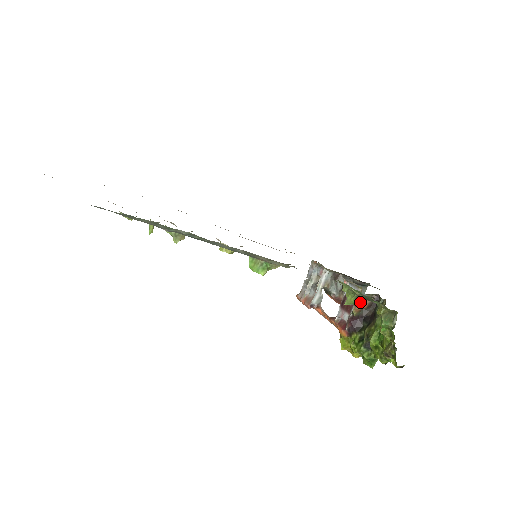
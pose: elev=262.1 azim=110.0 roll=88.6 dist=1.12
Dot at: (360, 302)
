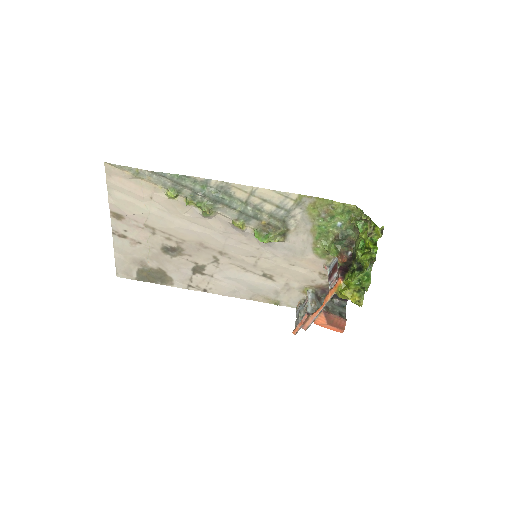
Dot at: (340, 256)
